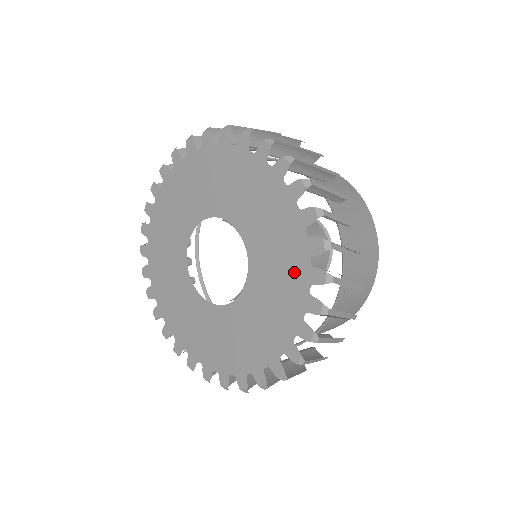
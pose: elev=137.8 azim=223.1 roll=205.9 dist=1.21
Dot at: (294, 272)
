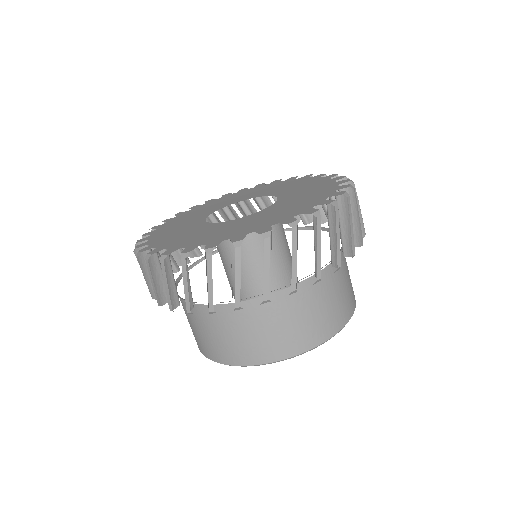
Dot at: (321, 191)
